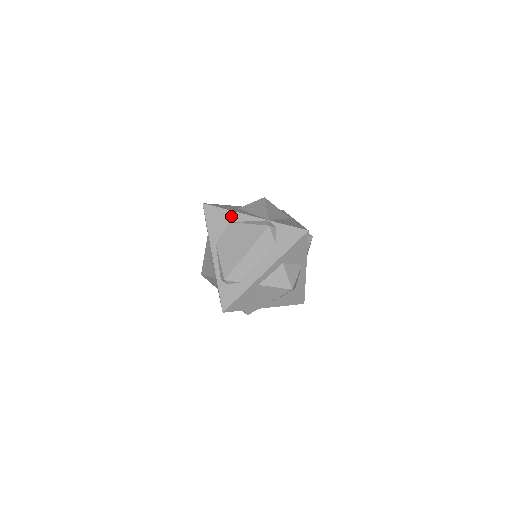
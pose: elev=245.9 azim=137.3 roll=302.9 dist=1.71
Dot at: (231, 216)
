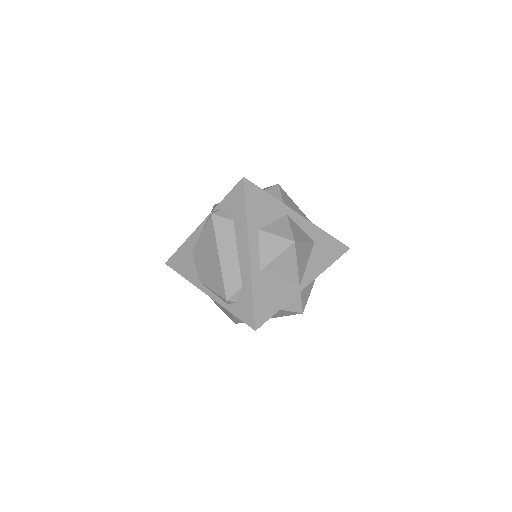
Dot at: (188, 246)
